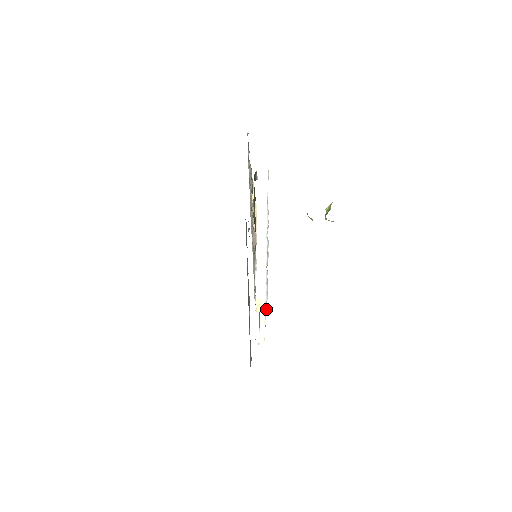
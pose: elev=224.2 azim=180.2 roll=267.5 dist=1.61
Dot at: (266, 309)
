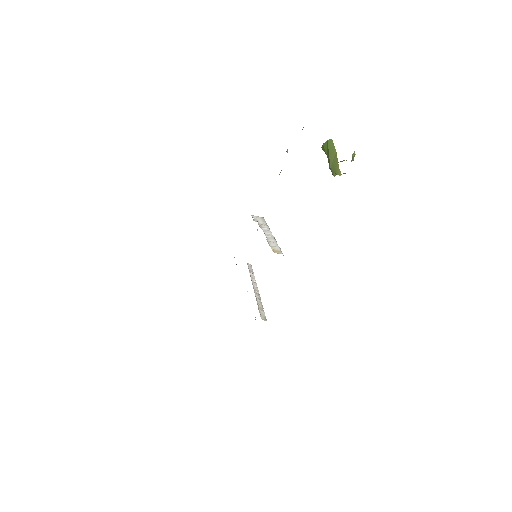
Dot at: (283, 255)
